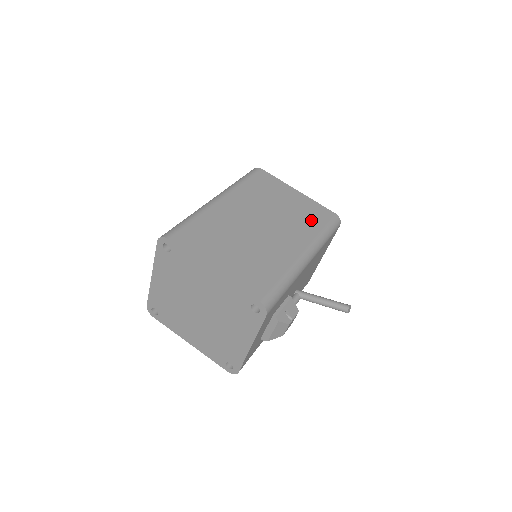
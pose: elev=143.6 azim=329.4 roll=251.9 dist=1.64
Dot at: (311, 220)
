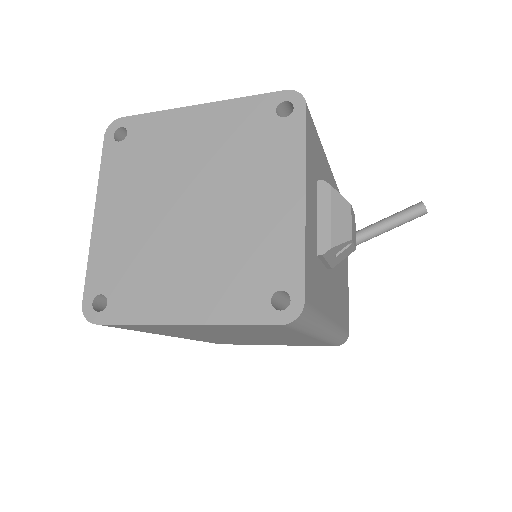
Dot at: occluded
